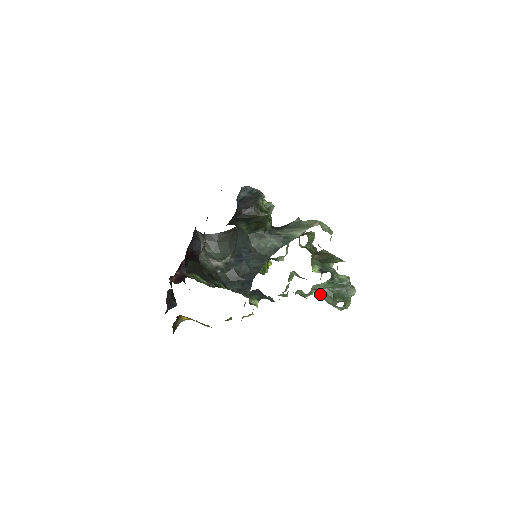
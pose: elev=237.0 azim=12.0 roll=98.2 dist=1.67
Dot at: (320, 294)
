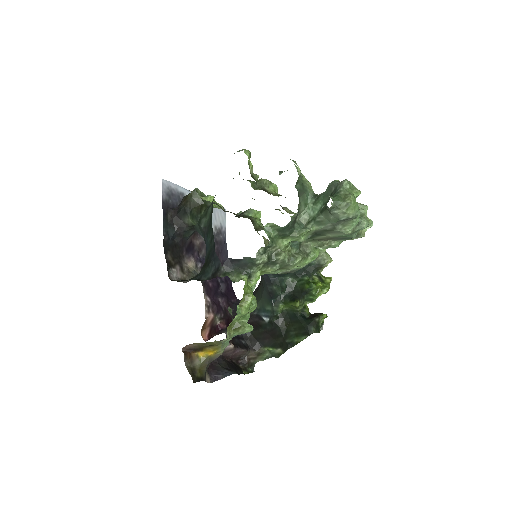
Dot at: (318, 223)
